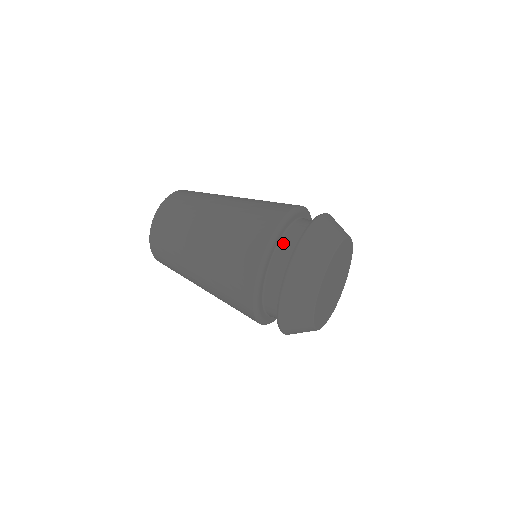
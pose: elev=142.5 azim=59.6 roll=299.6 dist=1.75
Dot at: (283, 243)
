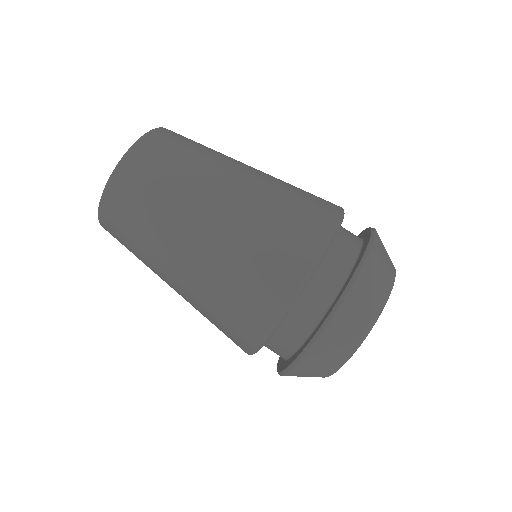
Dot at: (333, 252)
